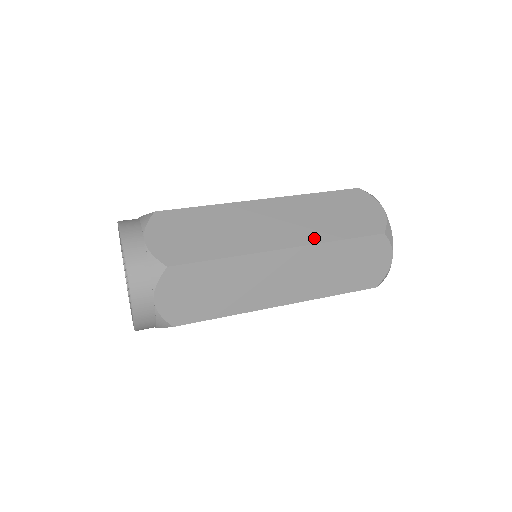
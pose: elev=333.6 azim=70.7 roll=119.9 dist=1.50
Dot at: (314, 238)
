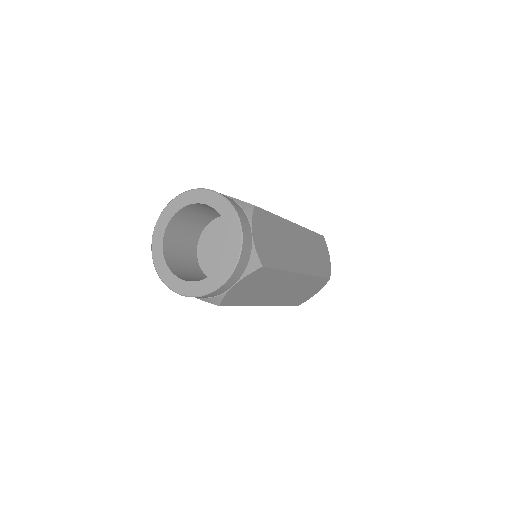
Dot at: (311, 270)
